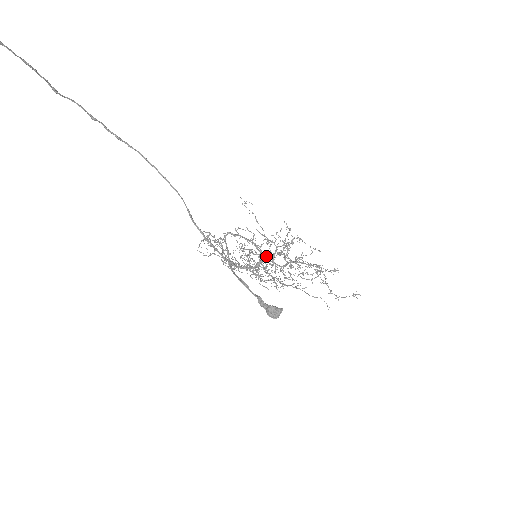
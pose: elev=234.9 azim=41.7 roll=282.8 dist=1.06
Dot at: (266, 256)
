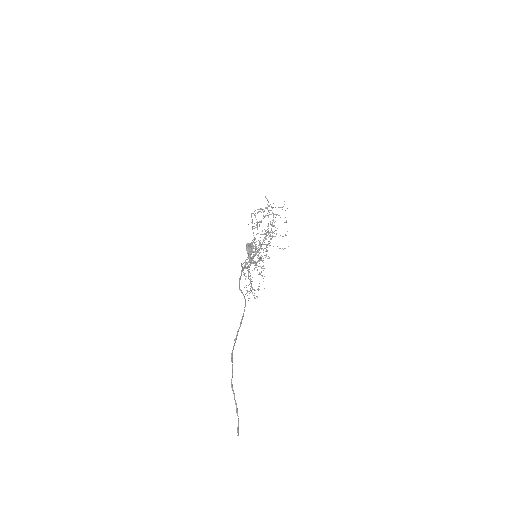
Dot at: occluded
